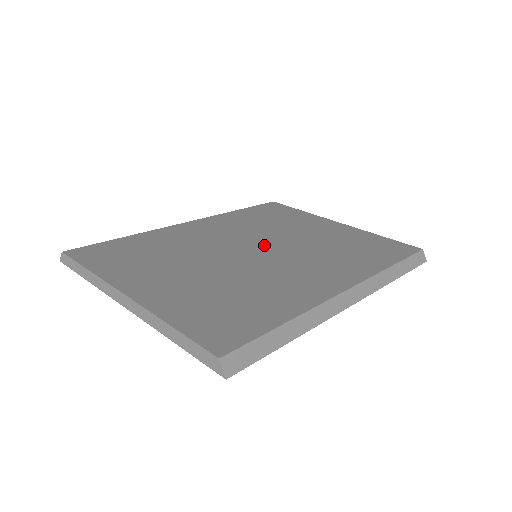
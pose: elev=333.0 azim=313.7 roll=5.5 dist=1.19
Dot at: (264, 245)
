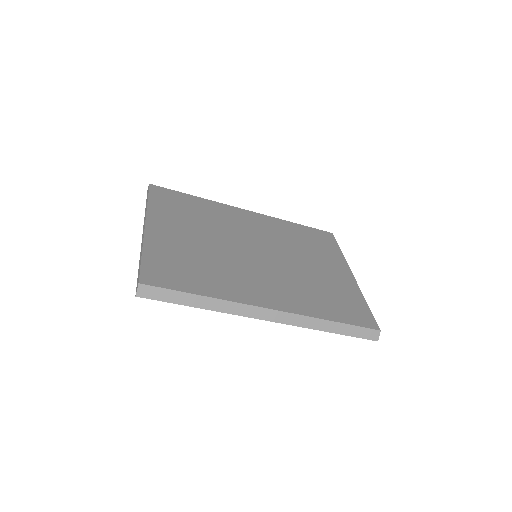
Dot at: (268, 253)
